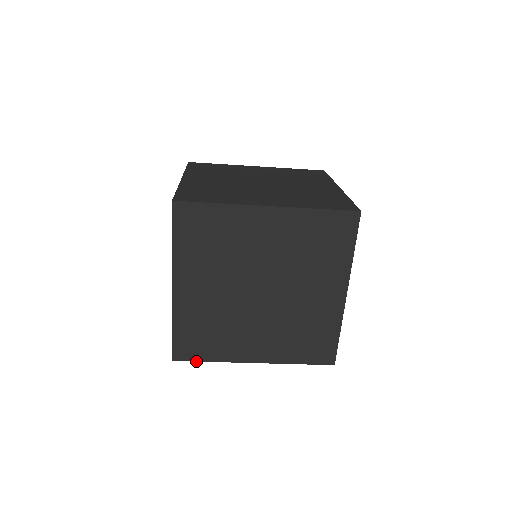
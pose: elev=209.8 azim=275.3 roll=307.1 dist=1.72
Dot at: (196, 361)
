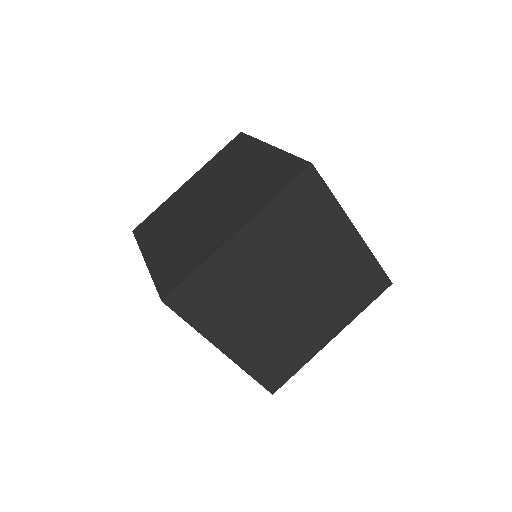
Dot at: (181, 317)
